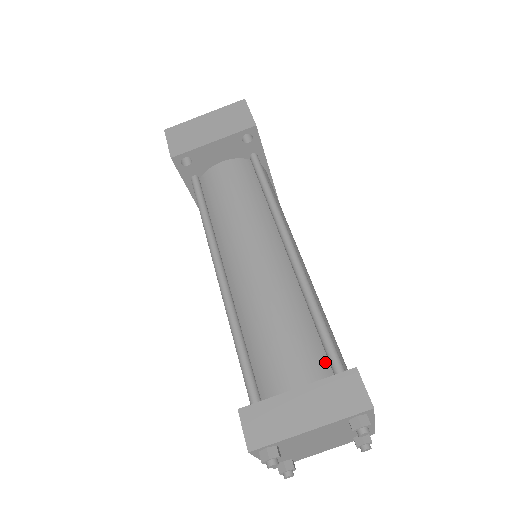
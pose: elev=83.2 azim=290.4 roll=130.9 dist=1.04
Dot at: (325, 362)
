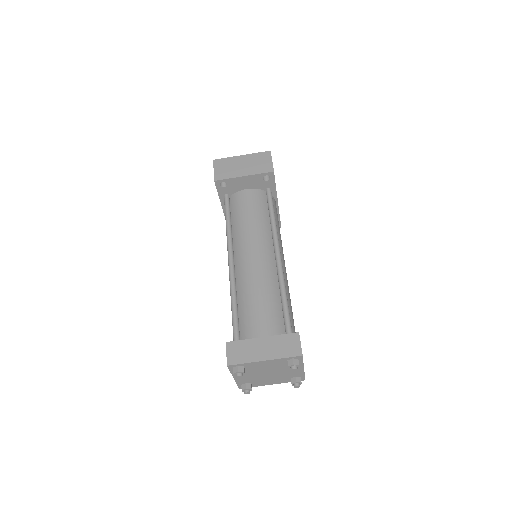
Dot at: (282, 327)
